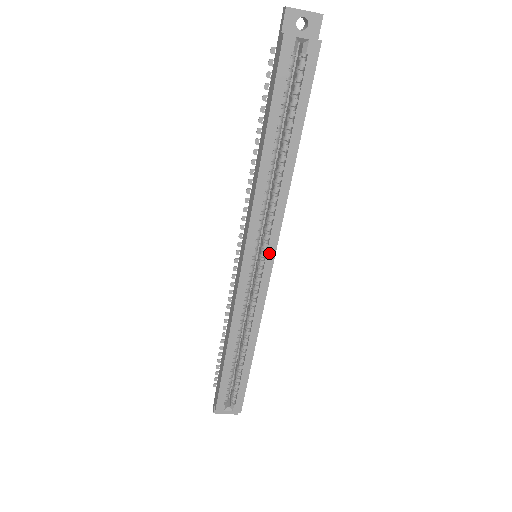
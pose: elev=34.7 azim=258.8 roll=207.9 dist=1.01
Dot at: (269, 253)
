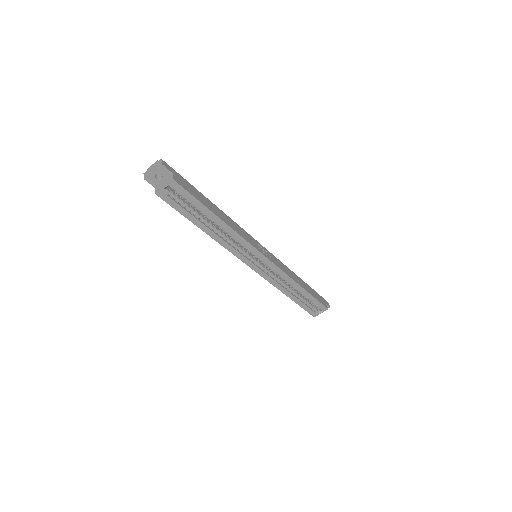
Dot at: (258, 256)
